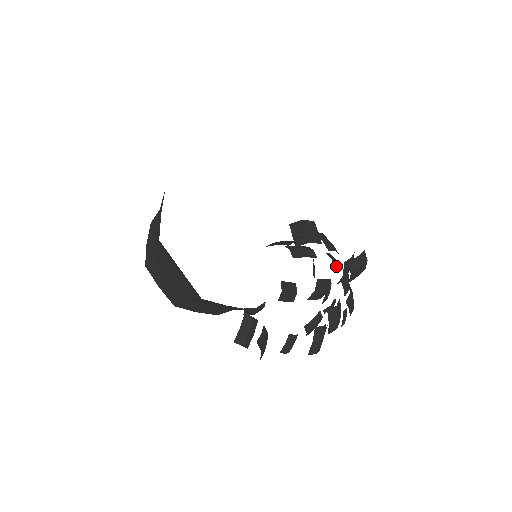
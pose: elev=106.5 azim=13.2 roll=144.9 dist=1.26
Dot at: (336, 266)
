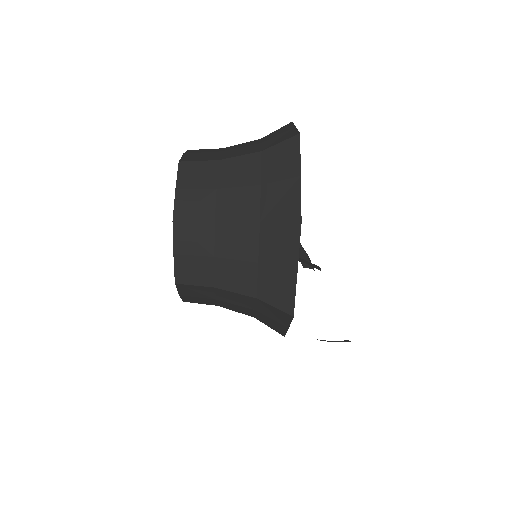
Dot at: occluded
